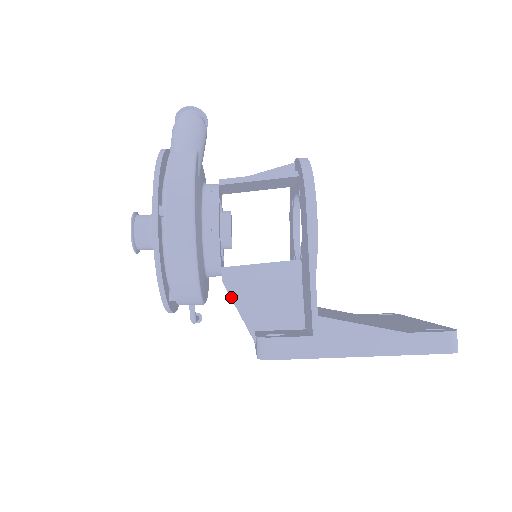
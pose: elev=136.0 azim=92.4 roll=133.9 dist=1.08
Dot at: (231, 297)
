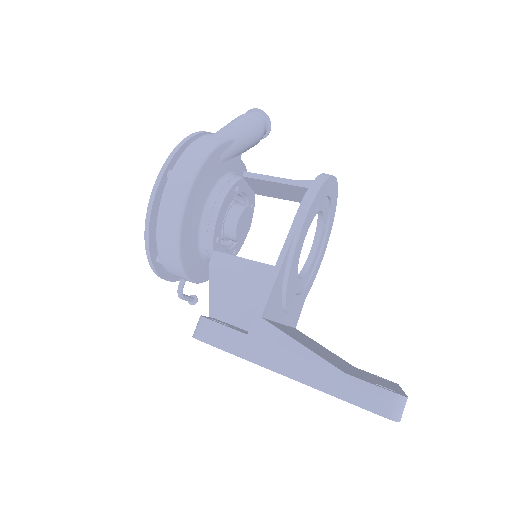
Dot at: (209, 280)
